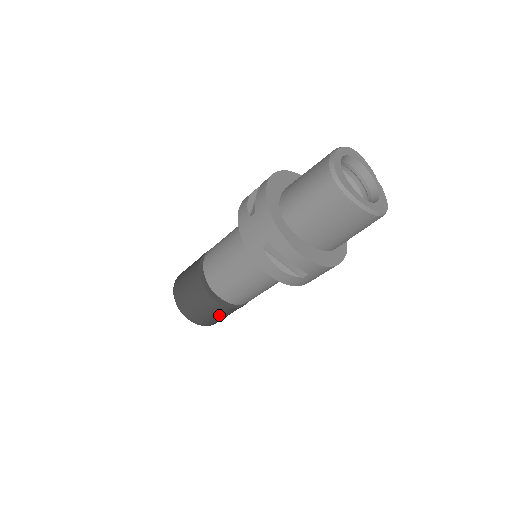
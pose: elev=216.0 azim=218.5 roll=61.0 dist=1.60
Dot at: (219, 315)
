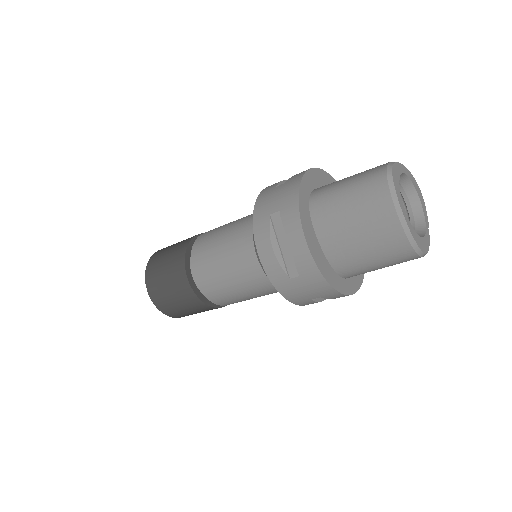
Dot at: (179, 299)
